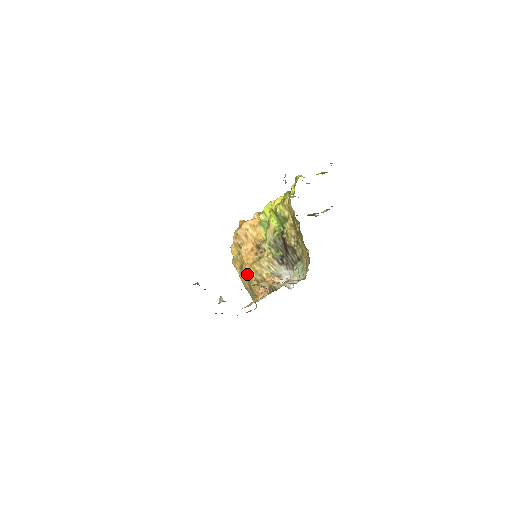
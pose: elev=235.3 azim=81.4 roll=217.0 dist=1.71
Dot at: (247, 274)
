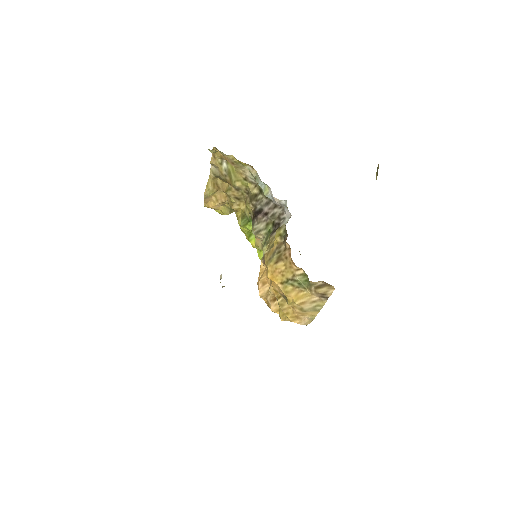
Dot at: (278, 281)
